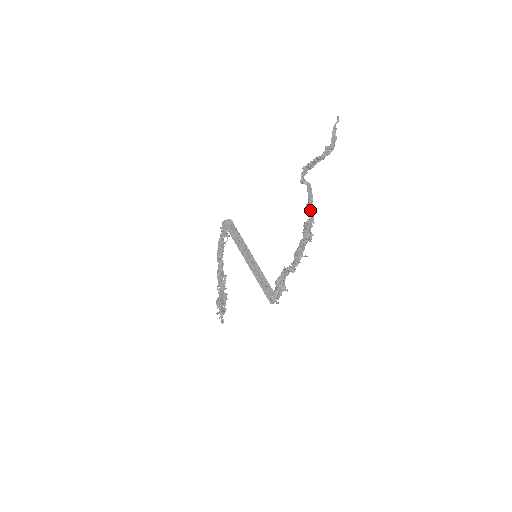
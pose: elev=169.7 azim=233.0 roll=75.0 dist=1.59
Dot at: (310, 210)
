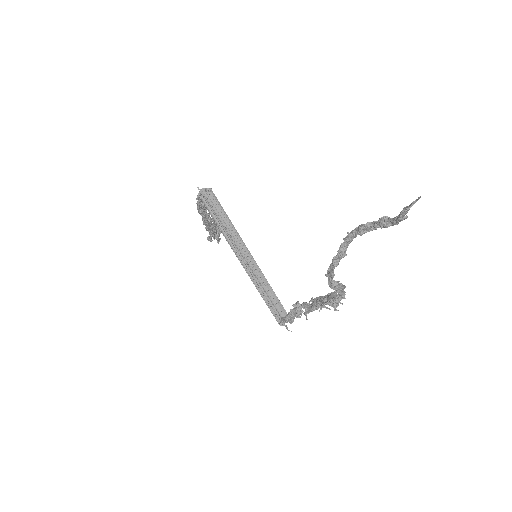
Dot at: (340, 292)
